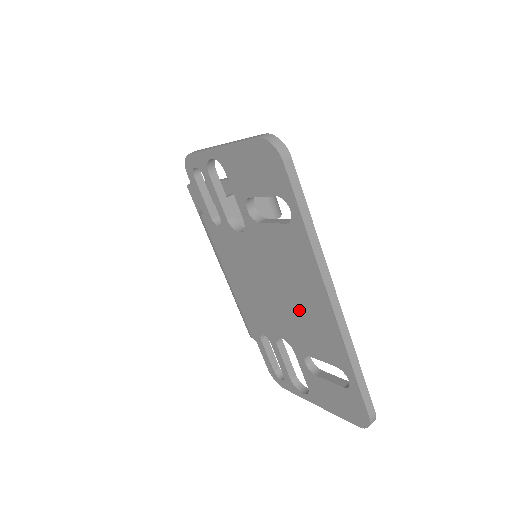
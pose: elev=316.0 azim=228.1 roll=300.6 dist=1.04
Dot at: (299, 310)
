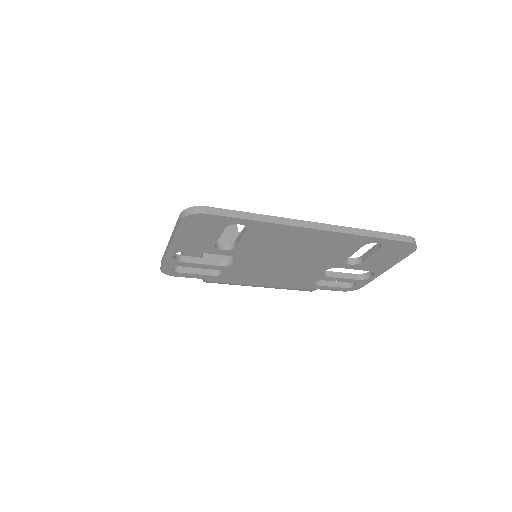
Dot at: (310, 251)
